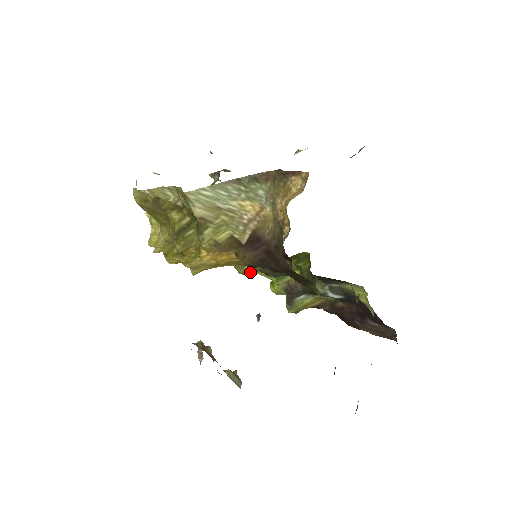
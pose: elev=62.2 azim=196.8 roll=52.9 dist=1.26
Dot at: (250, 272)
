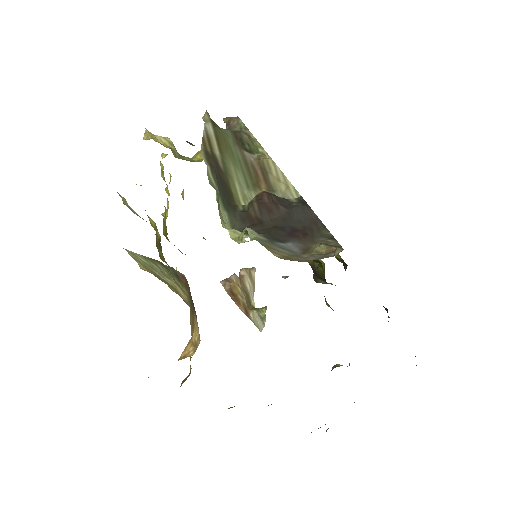
Dot at: occluded
